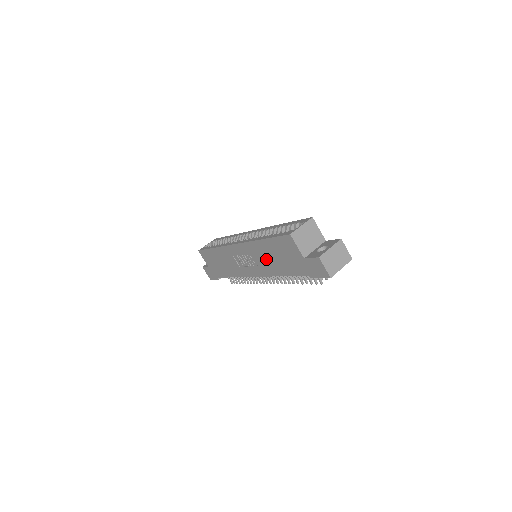
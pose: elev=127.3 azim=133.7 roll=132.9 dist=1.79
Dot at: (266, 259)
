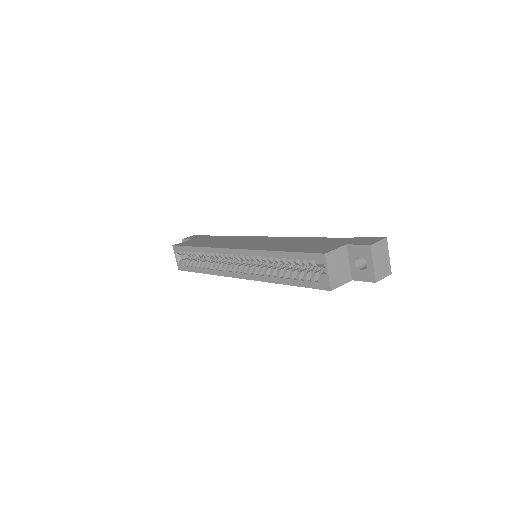
Dot at: occluded
